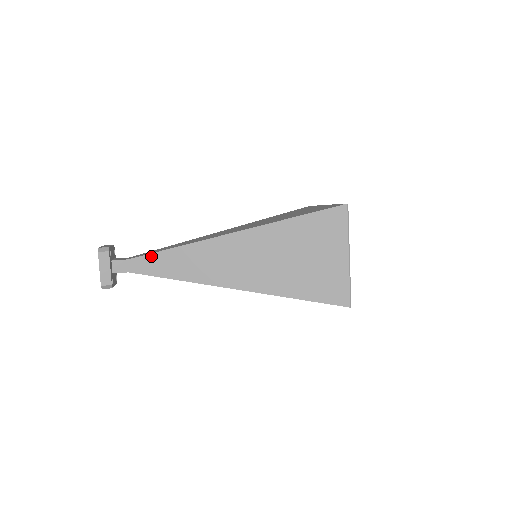
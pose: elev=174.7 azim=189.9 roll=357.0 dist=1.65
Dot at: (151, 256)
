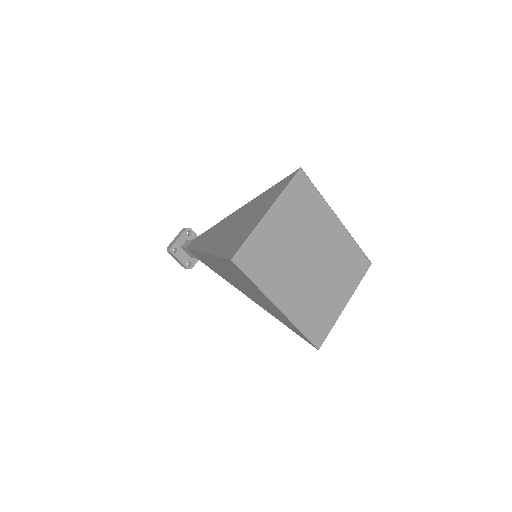
Dot at: occluded
